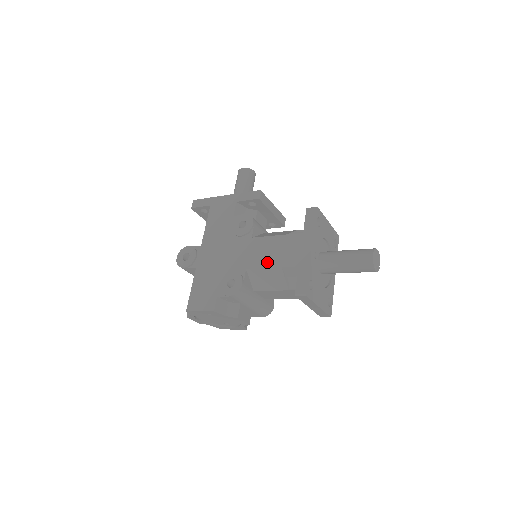
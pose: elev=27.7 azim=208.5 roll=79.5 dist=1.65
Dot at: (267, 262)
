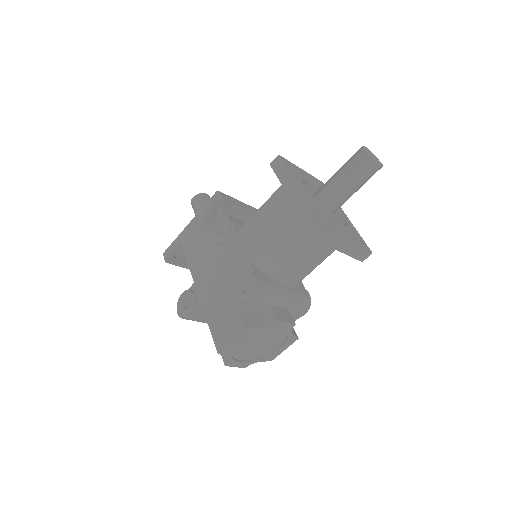
Dot at: (266, 238)
